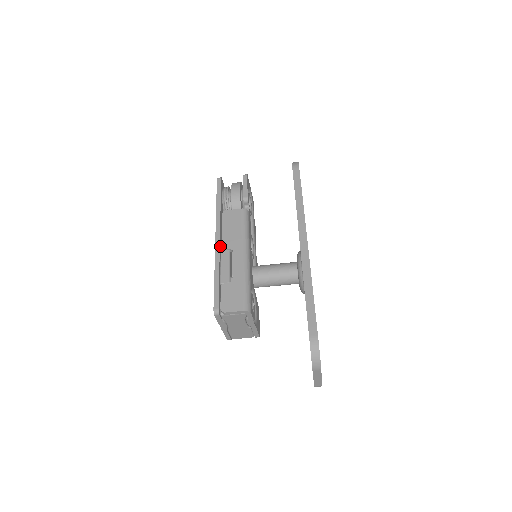
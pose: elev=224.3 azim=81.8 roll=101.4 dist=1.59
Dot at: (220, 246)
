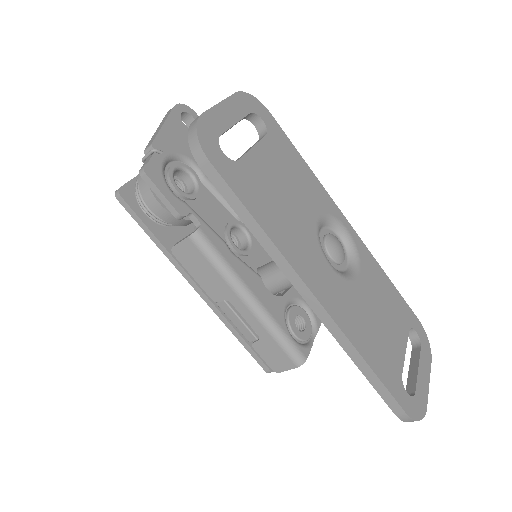
Dot at: (209, 296)
